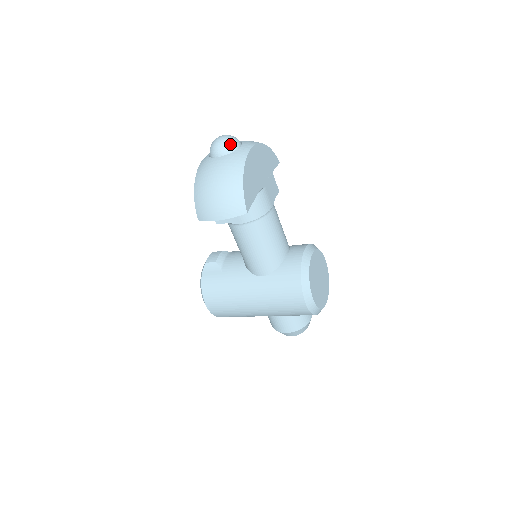
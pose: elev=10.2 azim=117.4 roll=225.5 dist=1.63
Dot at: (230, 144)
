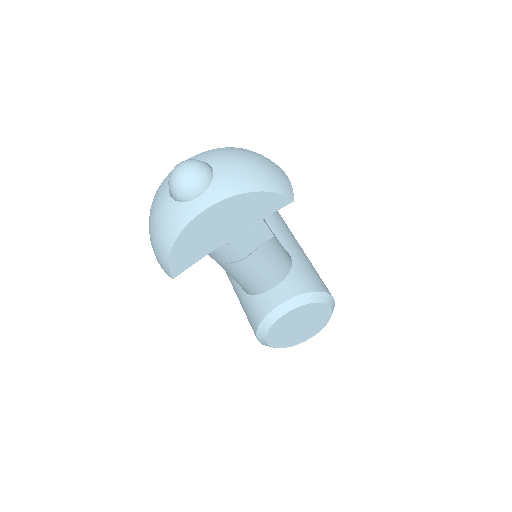
Dot at: (181, 191)
